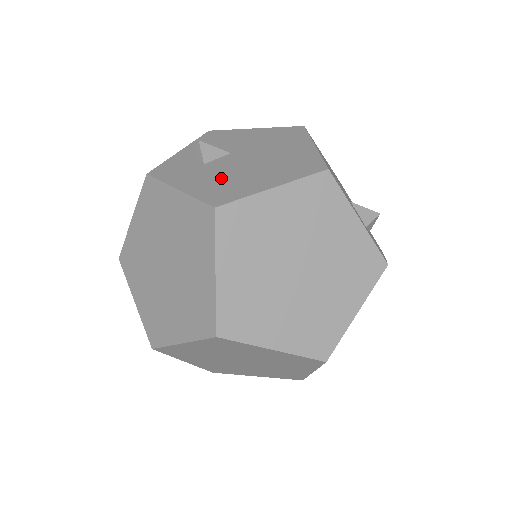
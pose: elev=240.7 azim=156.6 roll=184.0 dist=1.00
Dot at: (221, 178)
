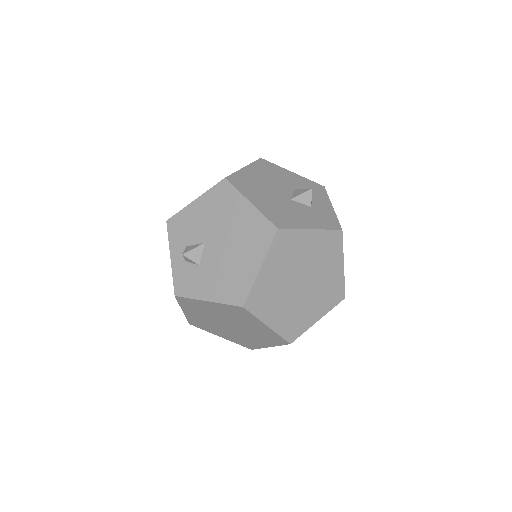
Dot at: (223, 276)
